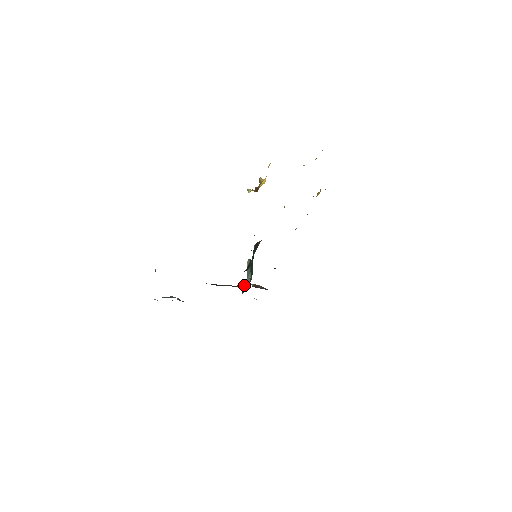
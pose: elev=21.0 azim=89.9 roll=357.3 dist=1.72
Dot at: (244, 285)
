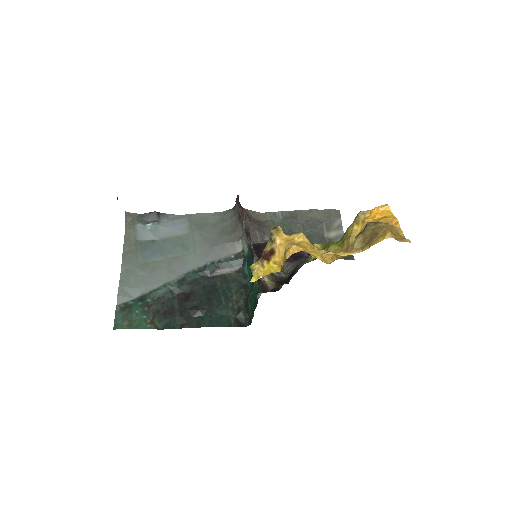
Dot at: (240, 264)
